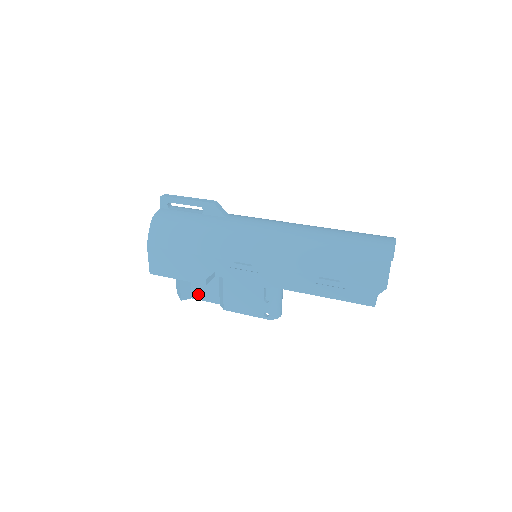
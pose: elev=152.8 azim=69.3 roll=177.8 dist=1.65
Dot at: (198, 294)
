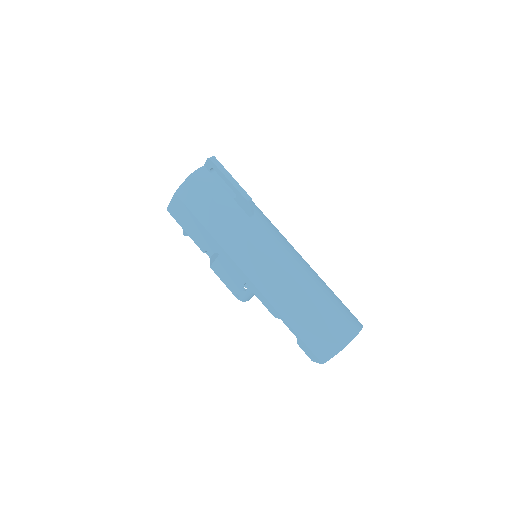
Dot at: occluded
